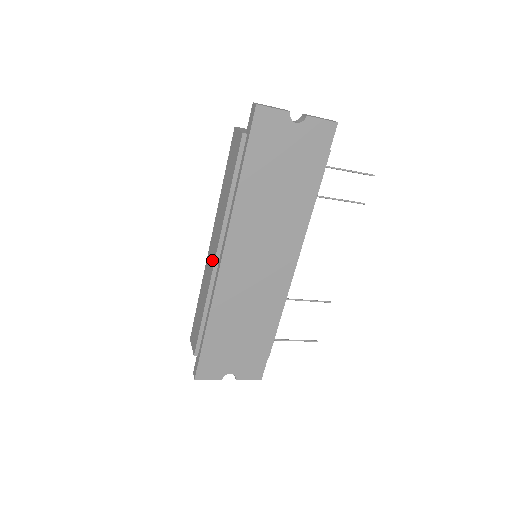
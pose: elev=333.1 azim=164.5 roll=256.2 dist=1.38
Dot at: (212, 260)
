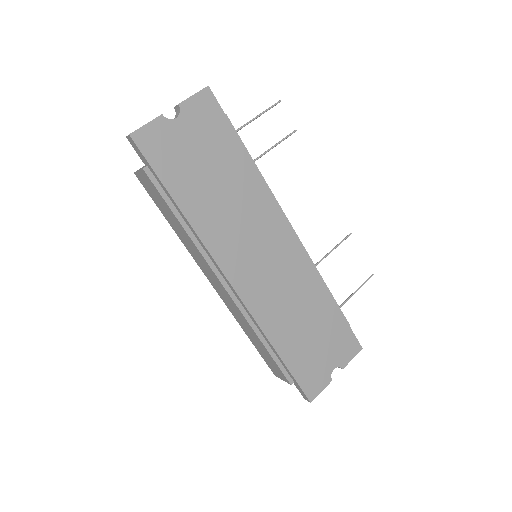
Dot at: (225, 294)
